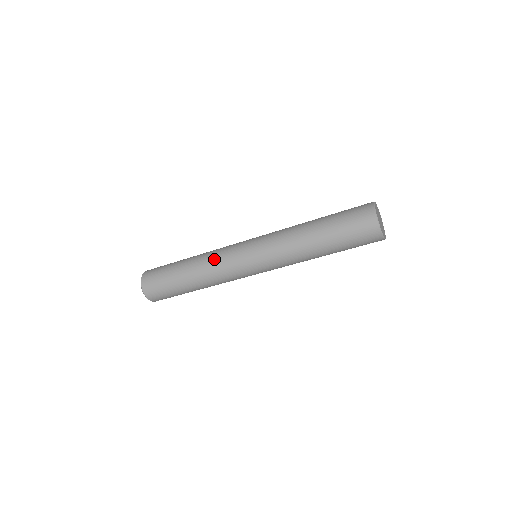
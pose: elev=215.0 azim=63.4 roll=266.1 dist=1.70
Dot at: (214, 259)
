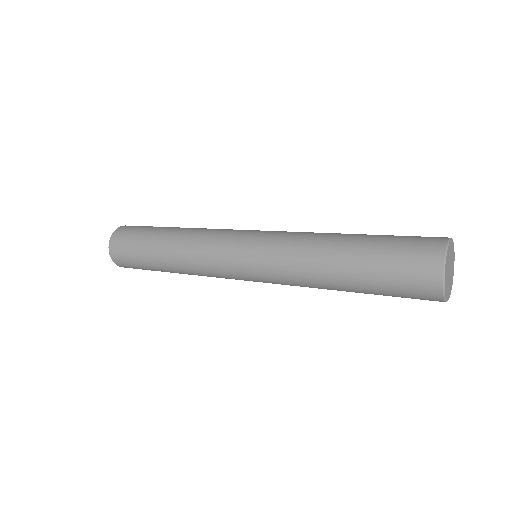
Dot at: (198, 264)
